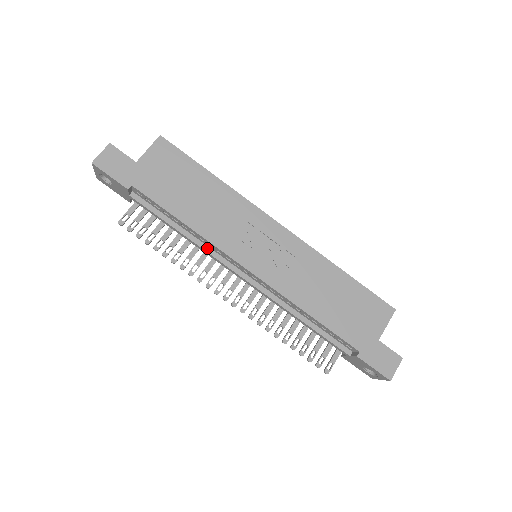
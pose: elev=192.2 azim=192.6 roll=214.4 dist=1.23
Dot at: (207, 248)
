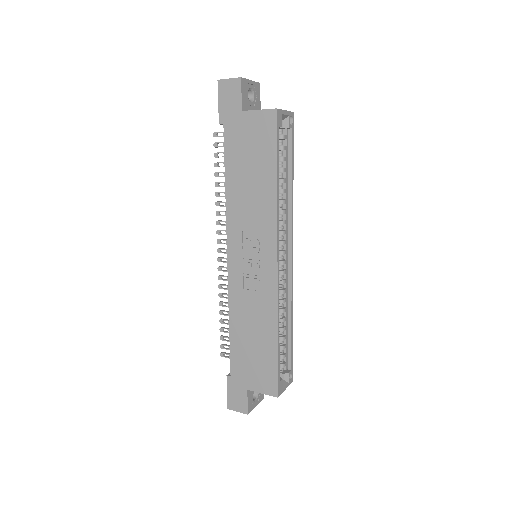
Dot at: occluded
